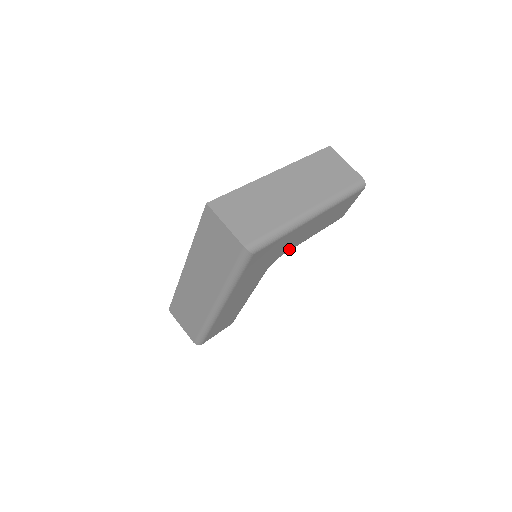
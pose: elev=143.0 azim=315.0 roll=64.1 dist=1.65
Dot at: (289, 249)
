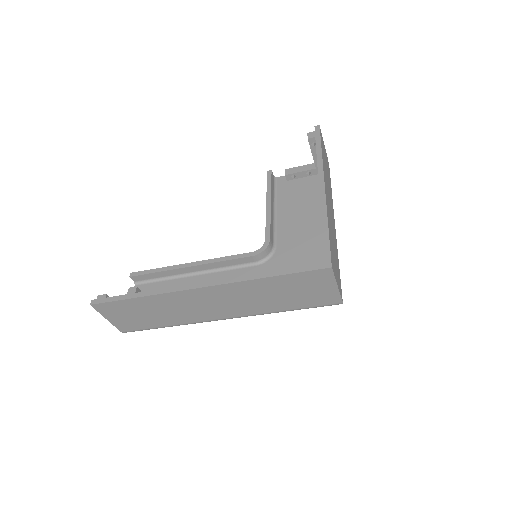
Dot at: occluded
